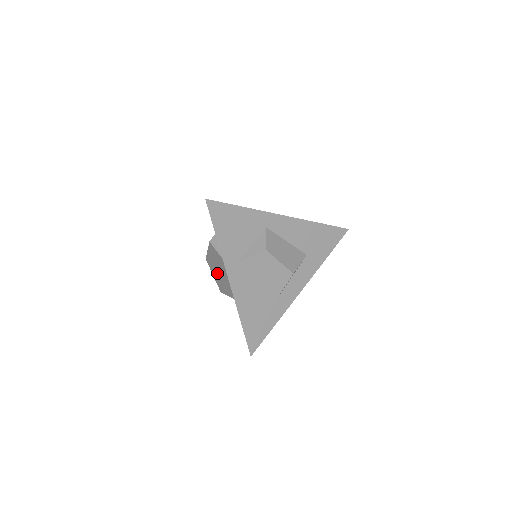
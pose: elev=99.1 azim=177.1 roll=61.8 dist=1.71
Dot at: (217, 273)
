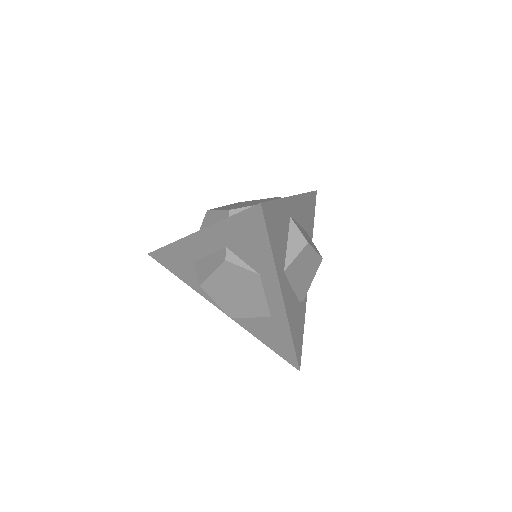
Dot at: (231, 296)
